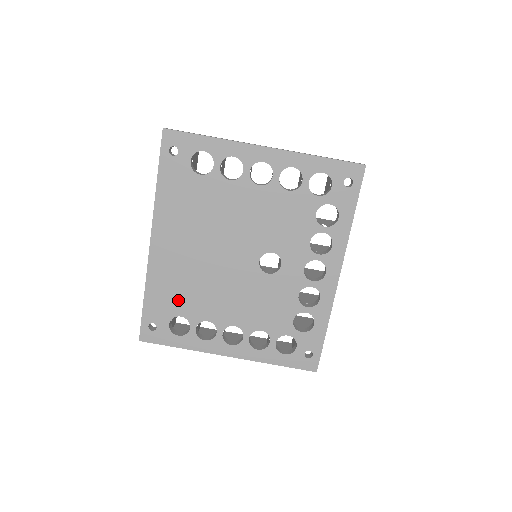
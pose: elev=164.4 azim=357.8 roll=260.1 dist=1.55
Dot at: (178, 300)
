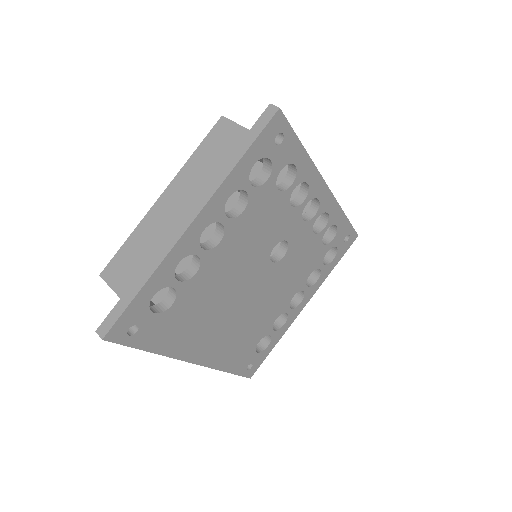
Dot at: (248, 343)
